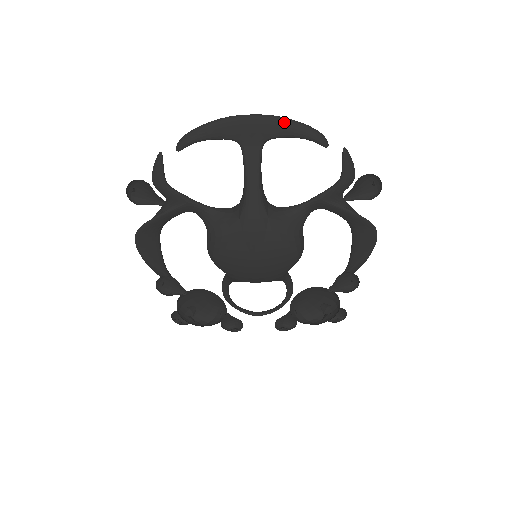
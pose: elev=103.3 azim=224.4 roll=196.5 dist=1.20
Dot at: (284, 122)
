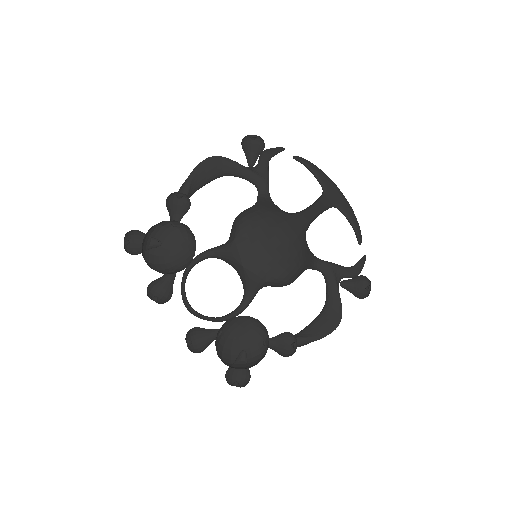
Dot at: (352, 210)
